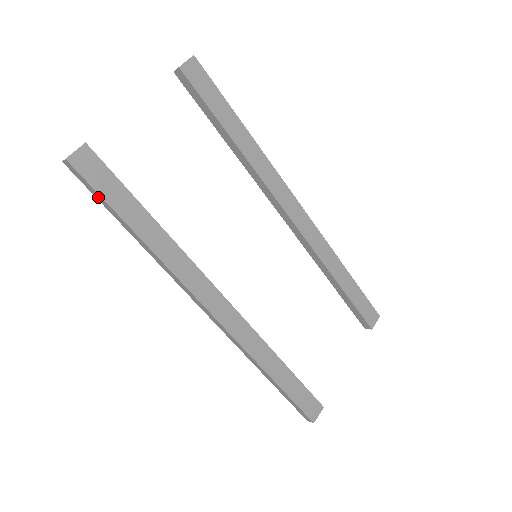
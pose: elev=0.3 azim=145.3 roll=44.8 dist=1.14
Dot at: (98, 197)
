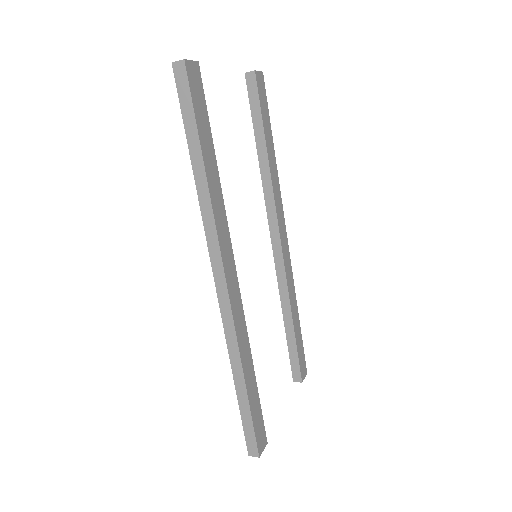
Dot at: (187, 112)
